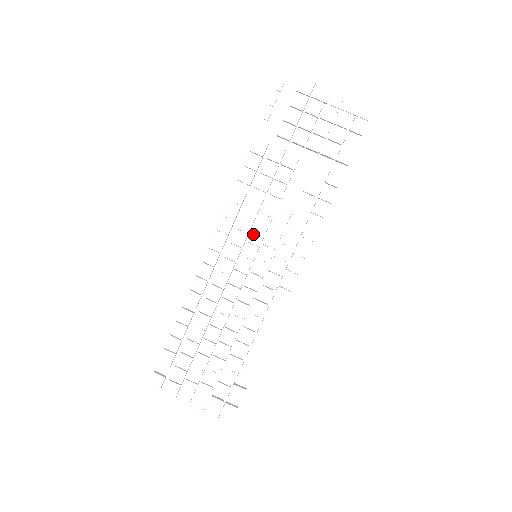
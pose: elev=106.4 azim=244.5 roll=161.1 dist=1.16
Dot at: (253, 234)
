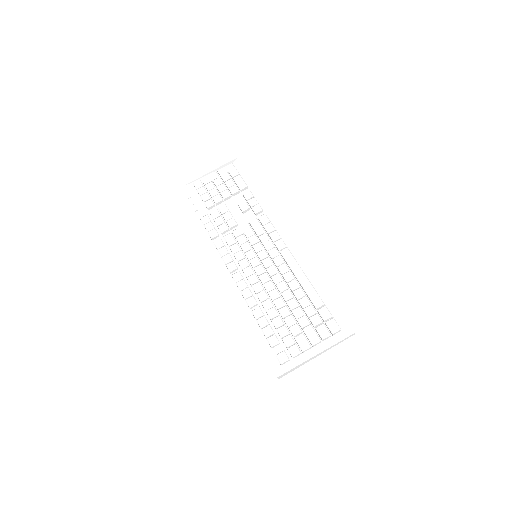
Dot at: (243, 247)
